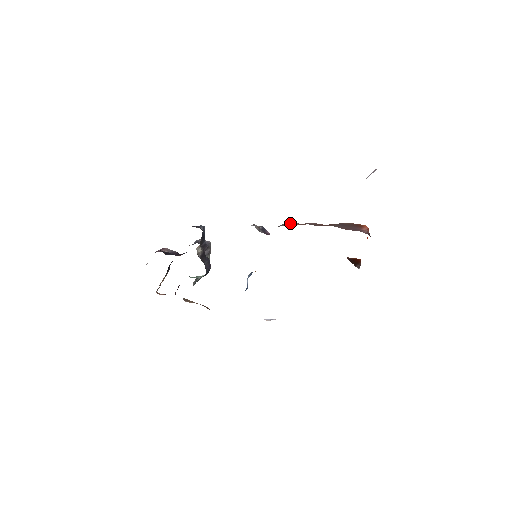
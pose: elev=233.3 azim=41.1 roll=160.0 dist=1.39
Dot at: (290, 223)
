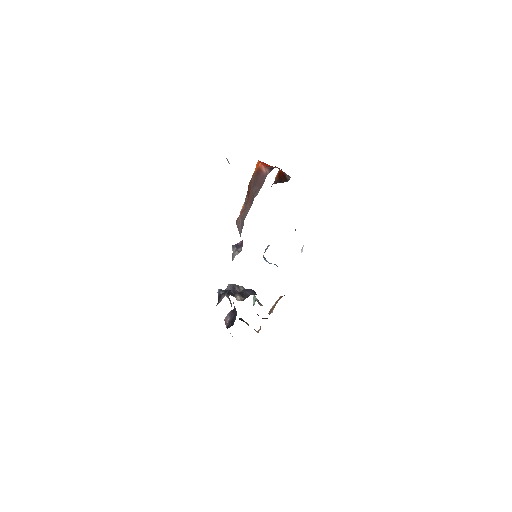
Dot at: (239, 225)
